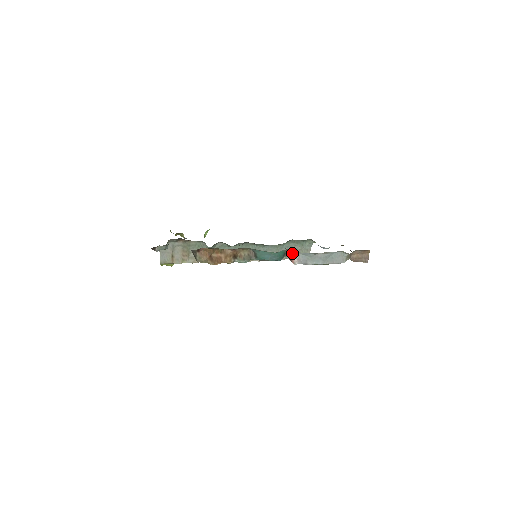
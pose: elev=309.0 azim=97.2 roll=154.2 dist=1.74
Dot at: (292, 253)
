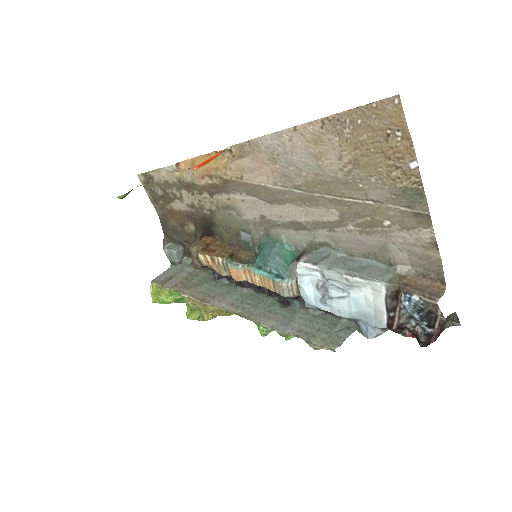
Dot at: (304, 252)
